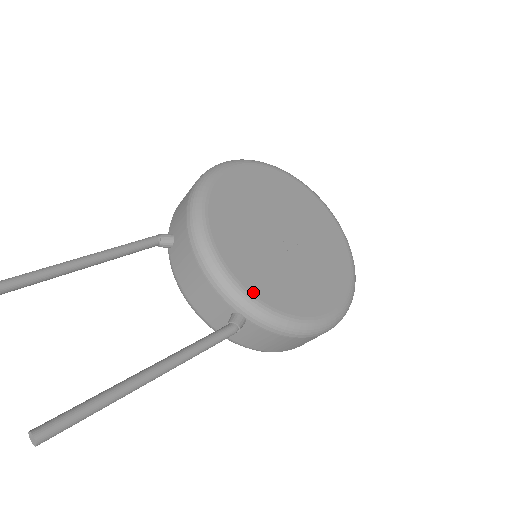
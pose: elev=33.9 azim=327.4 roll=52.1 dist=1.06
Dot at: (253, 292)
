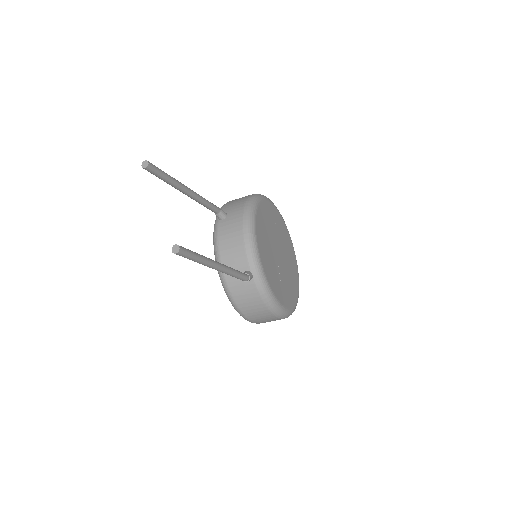
Dot at: (263, 266)
